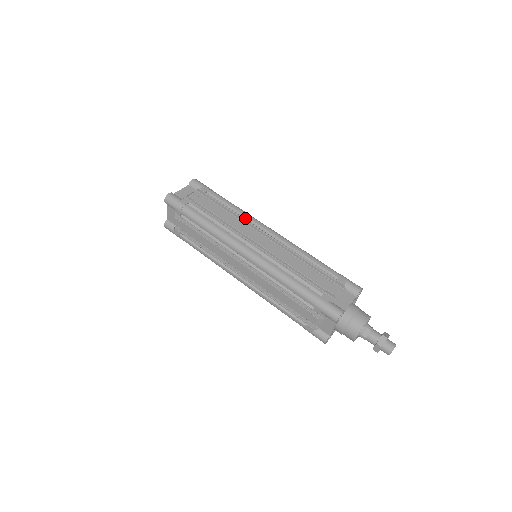
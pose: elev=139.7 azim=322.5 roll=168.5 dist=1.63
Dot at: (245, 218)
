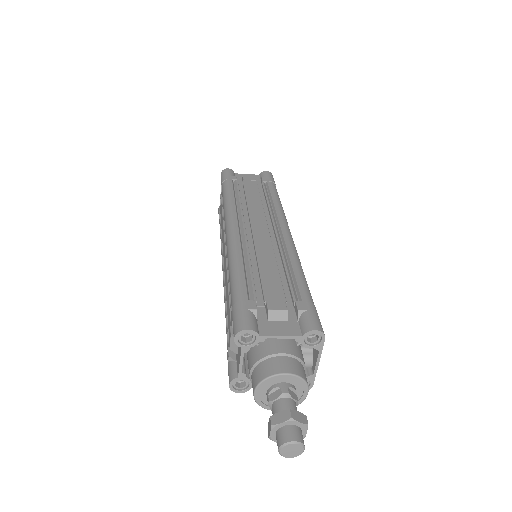
Dot at: (274, 211)
